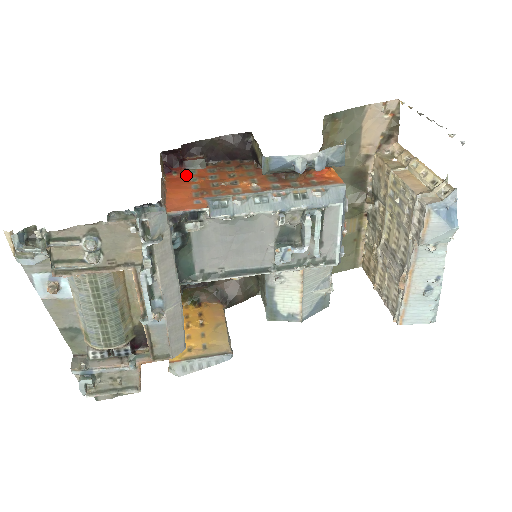
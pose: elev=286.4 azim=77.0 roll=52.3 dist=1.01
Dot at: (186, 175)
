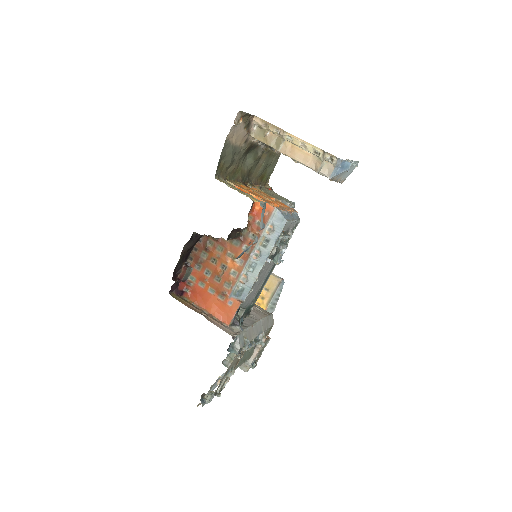
Dot at: (194, 286)
